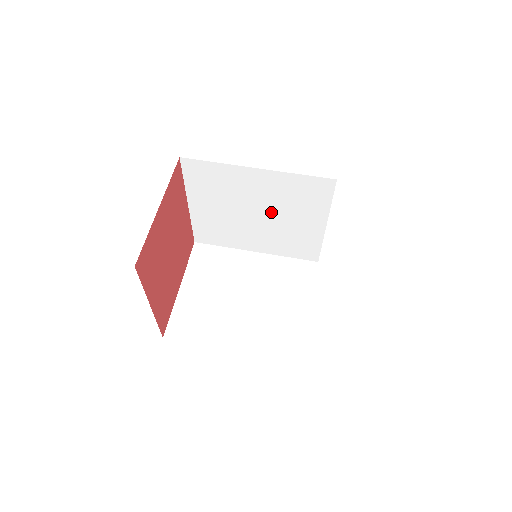
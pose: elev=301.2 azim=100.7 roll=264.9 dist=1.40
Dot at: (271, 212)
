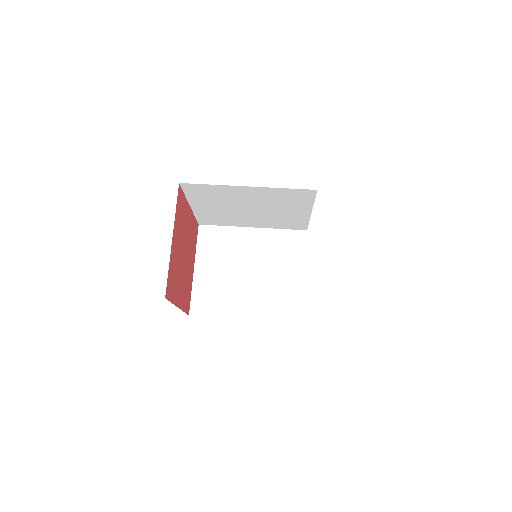
Dot at: (263, 207)
